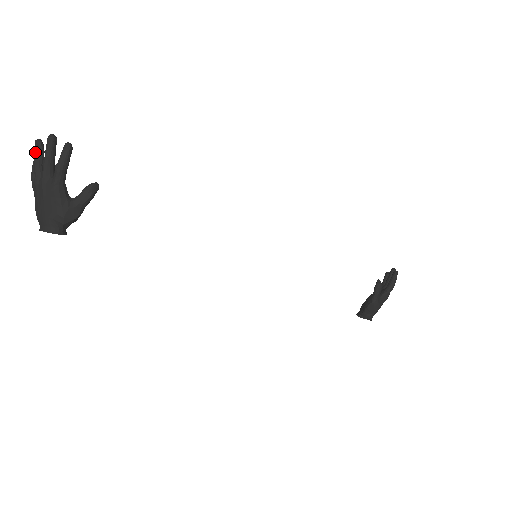
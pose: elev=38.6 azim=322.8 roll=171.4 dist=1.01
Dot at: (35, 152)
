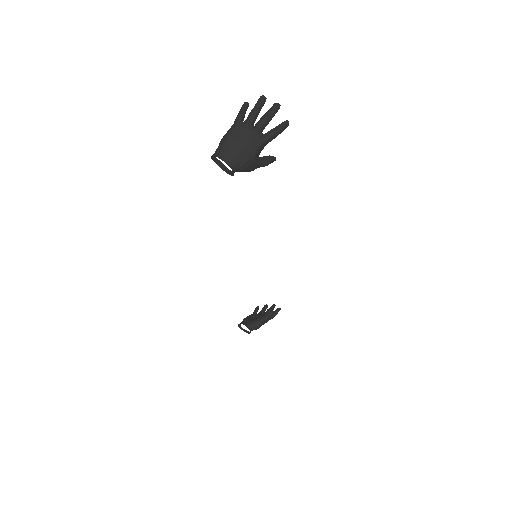
Dot at: (258, 103)
